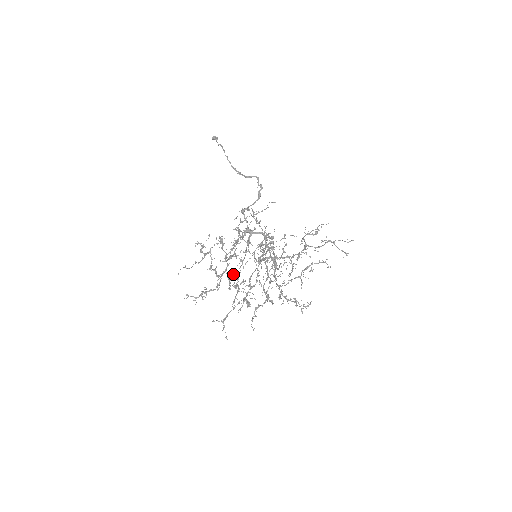
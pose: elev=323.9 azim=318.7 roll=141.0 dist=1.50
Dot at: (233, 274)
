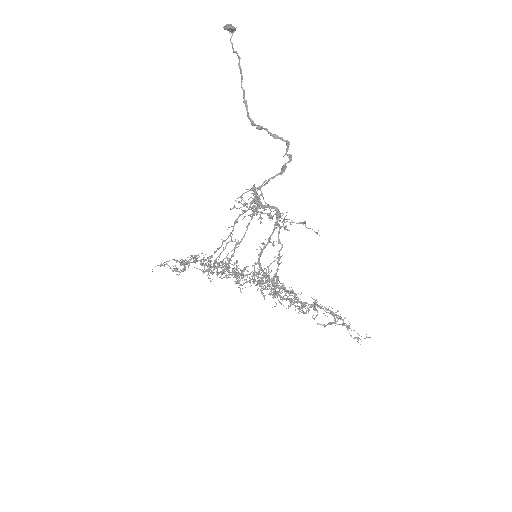
Dot at: occluded
